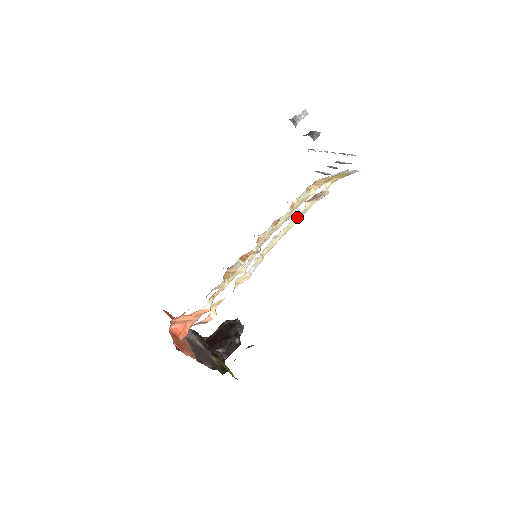
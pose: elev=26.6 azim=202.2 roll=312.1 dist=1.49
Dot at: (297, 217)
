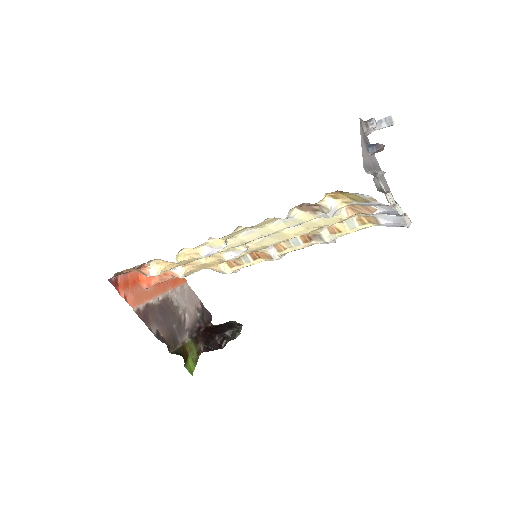
Dot at: (285, 223)
